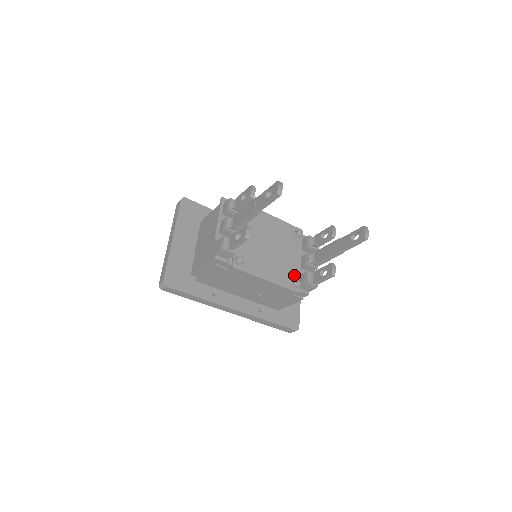
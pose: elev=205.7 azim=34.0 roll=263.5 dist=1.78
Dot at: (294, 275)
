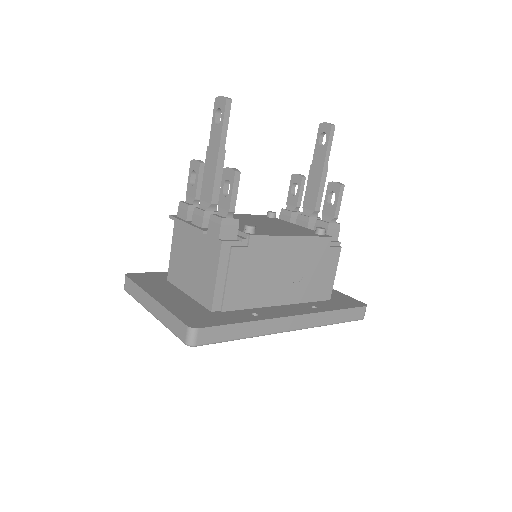
Dot at: (309, 231)
